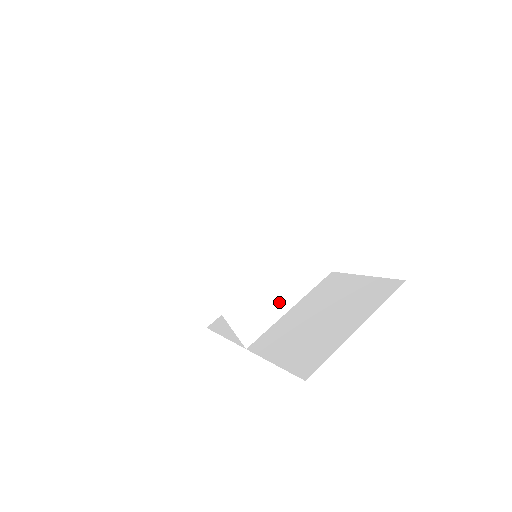
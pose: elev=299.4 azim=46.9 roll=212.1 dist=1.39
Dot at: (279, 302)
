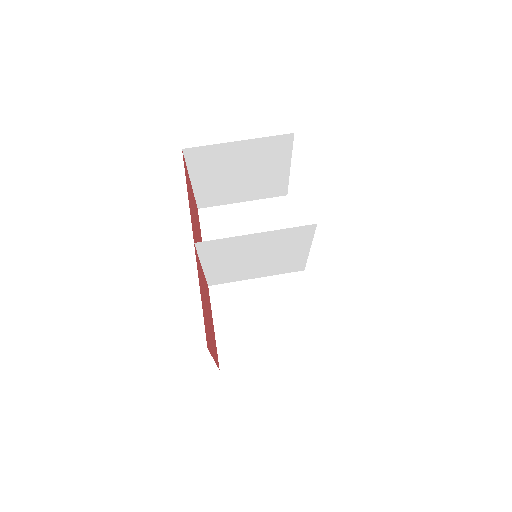
Dot at: (251, 275)
